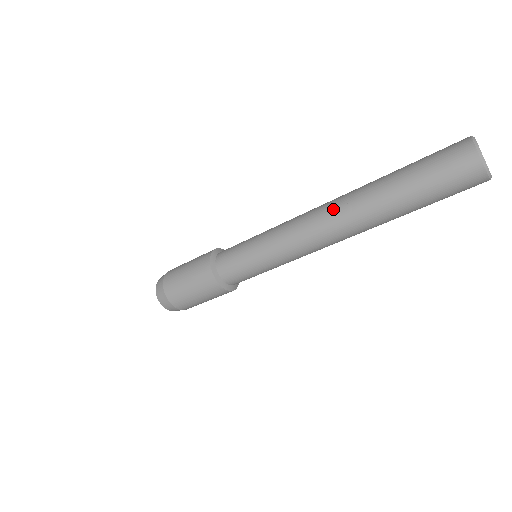
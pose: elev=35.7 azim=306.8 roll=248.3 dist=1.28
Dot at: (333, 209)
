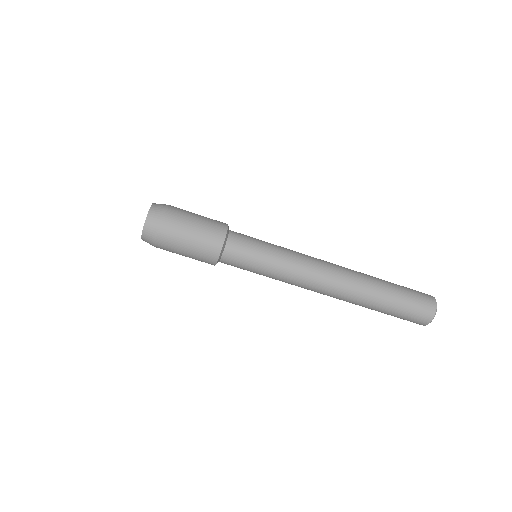
Dot at: occluded
